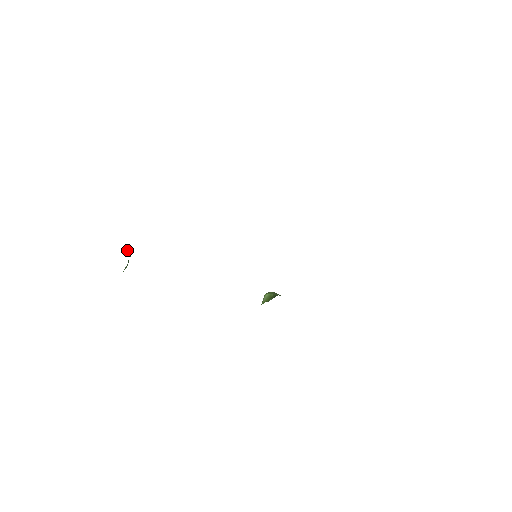
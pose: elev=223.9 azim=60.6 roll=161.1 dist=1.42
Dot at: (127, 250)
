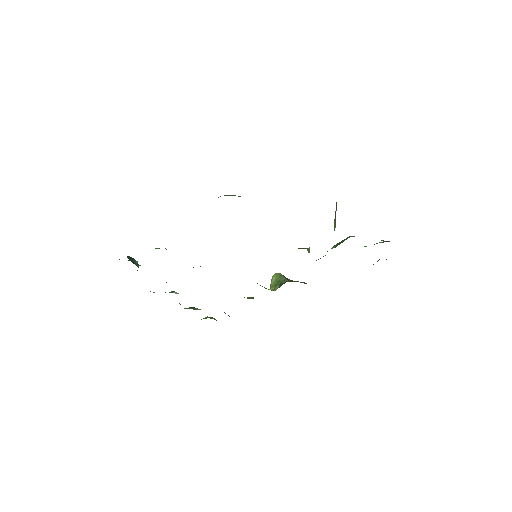
Dot at: (133, 261)
